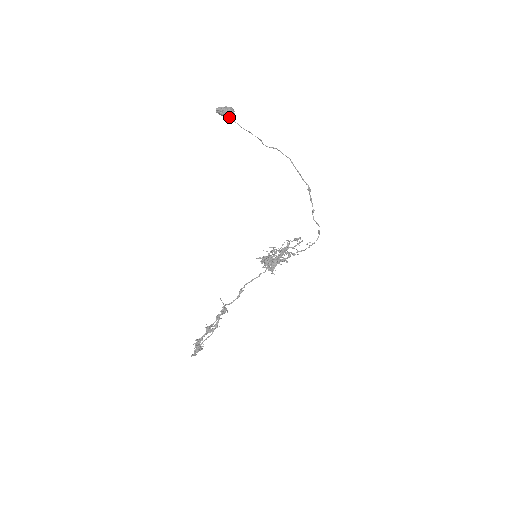
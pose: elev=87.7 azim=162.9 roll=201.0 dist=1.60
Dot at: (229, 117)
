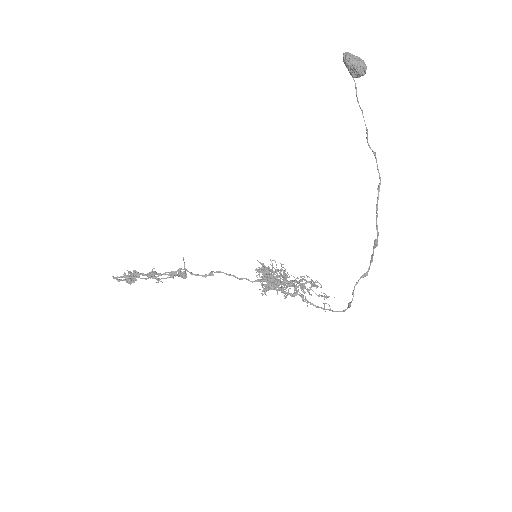
Dot at: (352, 73)
